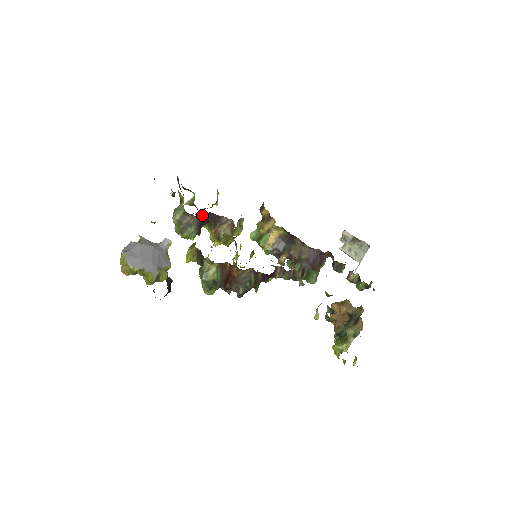
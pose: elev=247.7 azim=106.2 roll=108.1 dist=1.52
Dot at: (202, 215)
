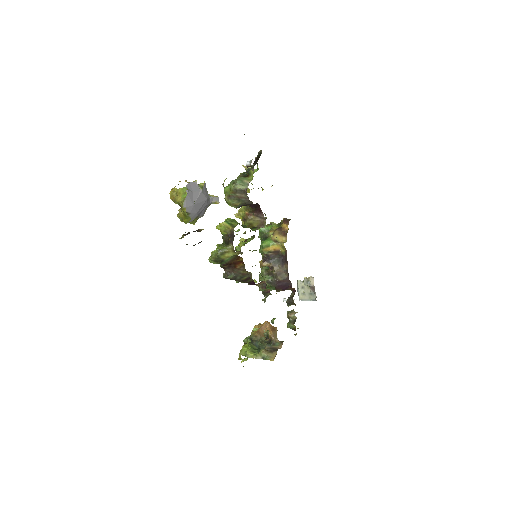
Dot at: (249, 190)
